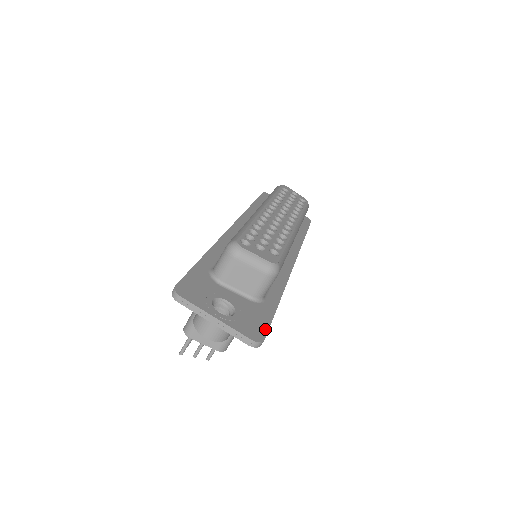
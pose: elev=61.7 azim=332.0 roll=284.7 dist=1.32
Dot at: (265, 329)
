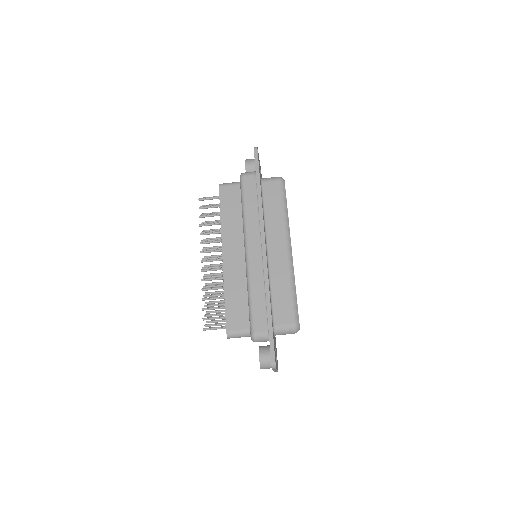
Dot at: occluded
